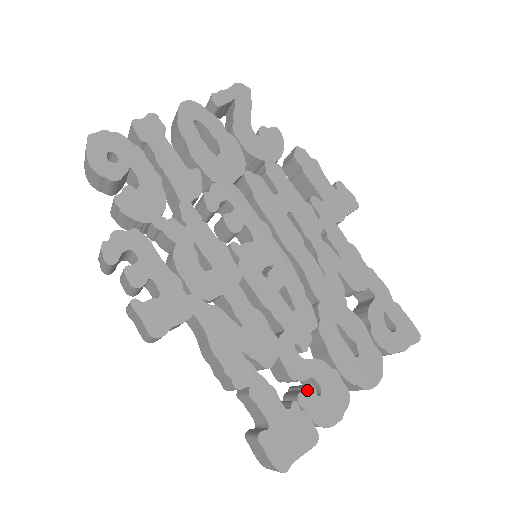
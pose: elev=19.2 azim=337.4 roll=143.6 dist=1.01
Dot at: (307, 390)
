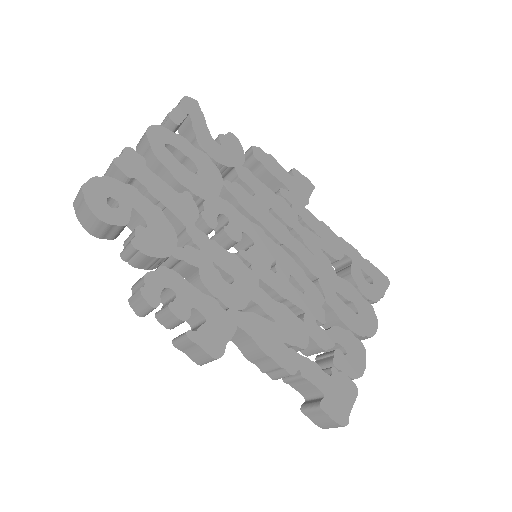
Dot at: (337, 354)
